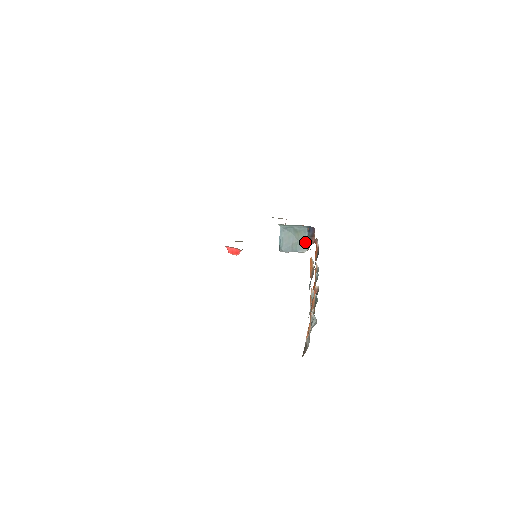
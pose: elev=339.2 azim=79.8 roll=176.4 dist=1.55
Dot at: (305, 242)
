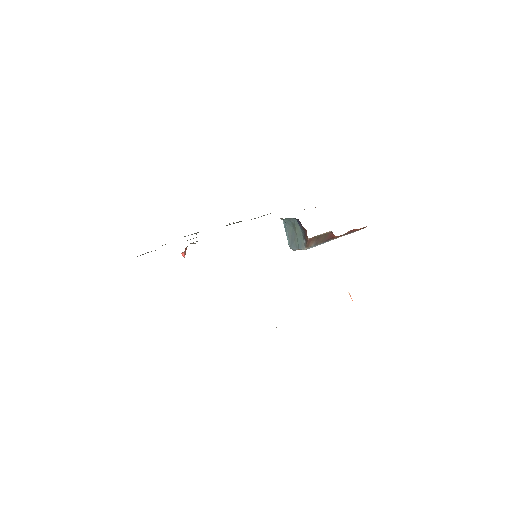
Dot at: (303, 237)
